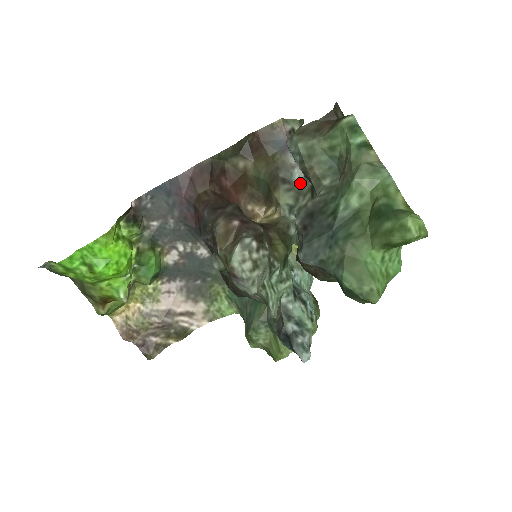
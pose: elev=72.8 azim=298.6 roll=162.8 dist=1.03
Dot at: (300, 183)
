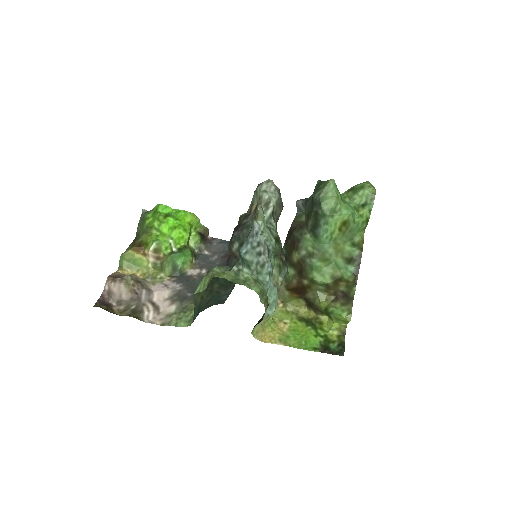
Dot at: occluded
